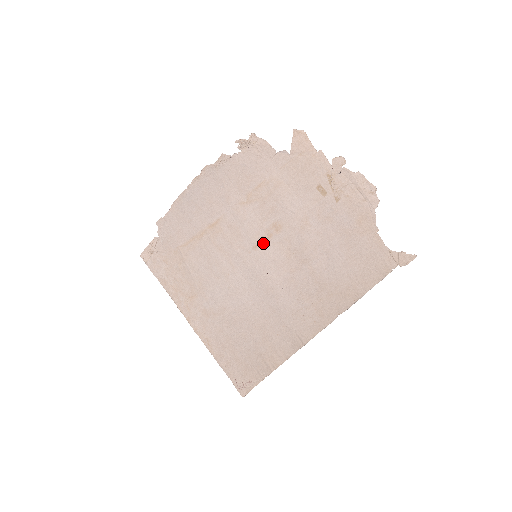
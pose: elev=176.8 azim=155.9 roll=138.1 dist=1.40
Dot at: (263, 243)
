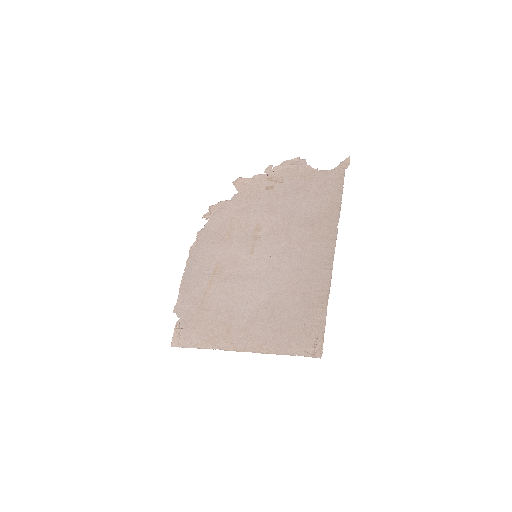
Dot at: (255, 245)
